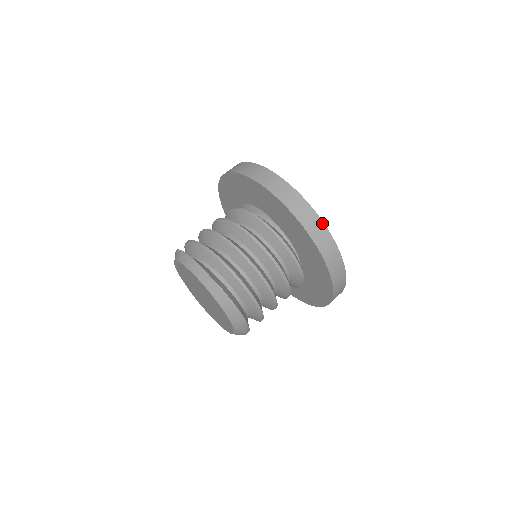
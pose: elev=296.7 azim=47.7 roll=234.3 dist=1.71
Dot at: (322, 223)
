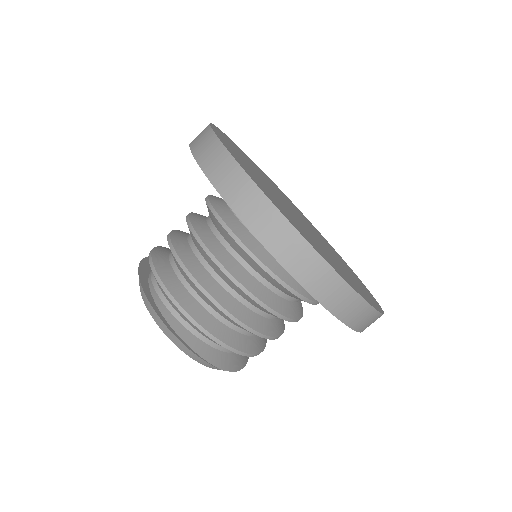
Dot at: (380, 315)
